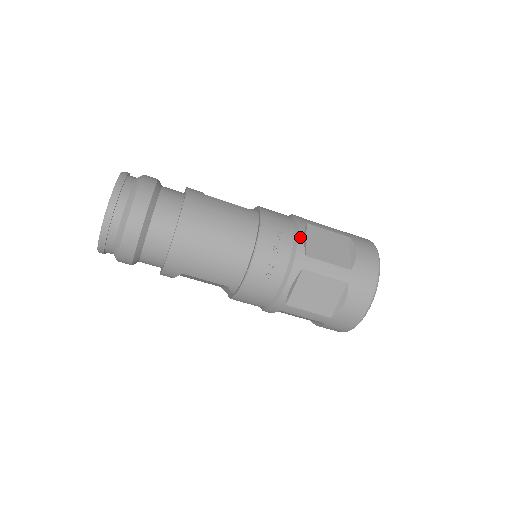
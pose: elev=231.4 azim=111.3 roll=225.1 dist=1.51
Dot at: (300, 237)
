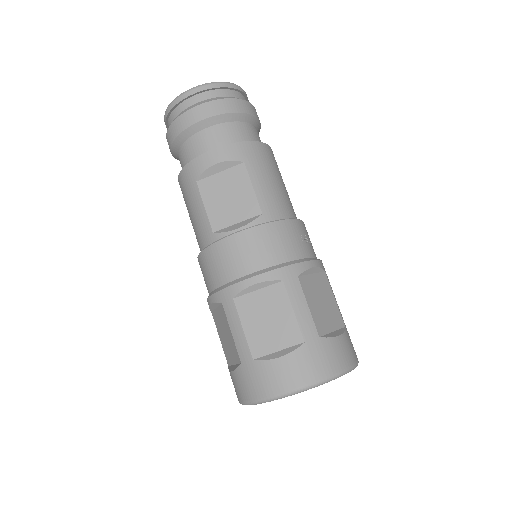
Dot at: occluded
